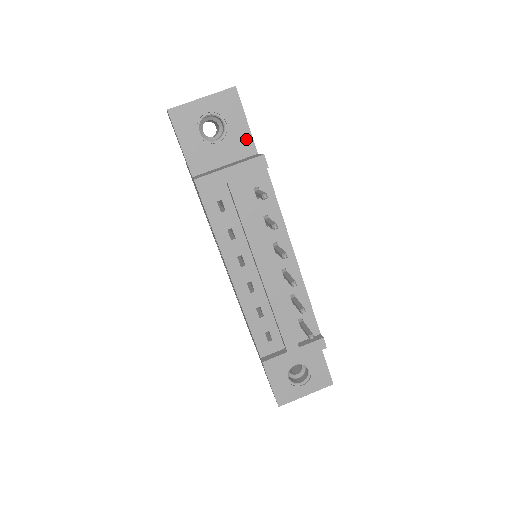
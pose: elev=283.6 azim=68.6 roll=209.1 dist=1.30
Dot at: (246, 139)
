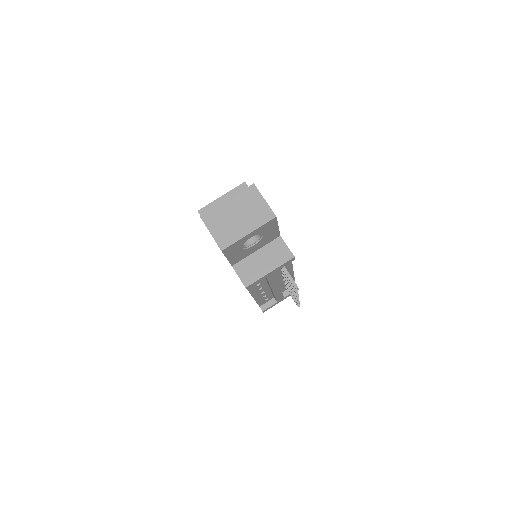
Dot at: (275, 234)
